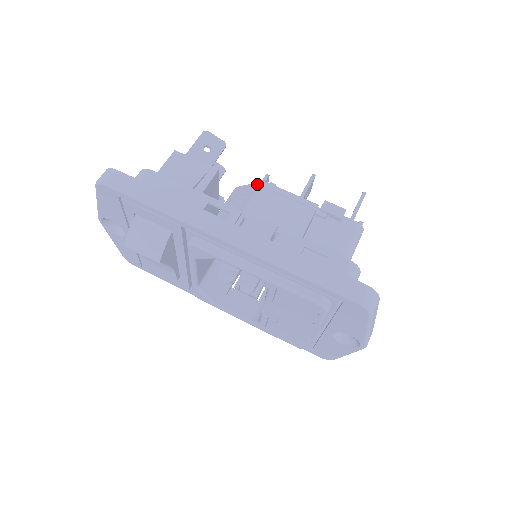
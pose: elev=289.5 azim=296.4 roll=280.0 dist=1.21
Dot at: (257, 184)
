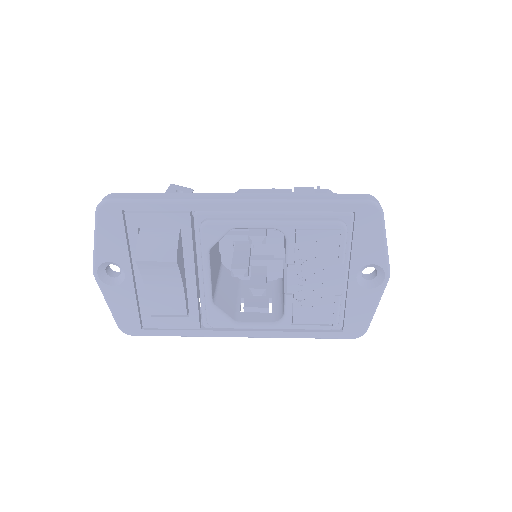
Dot at: occluded
